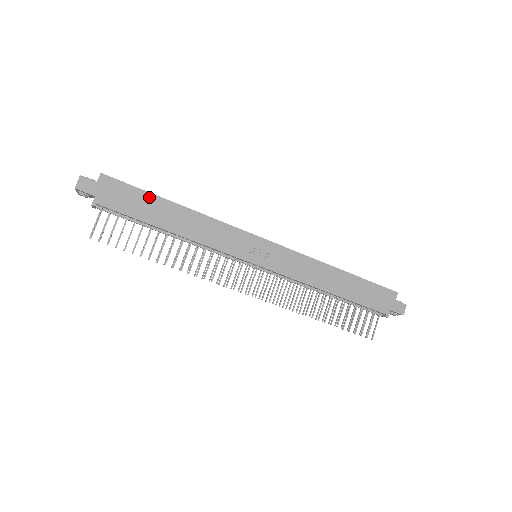
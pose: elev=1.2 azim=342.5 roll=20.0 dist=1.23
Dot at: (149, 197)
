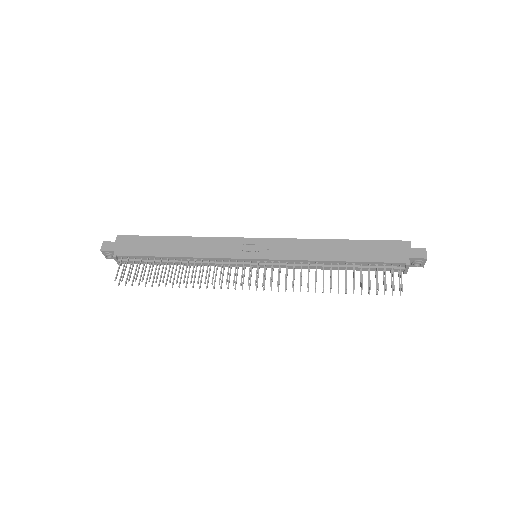
Dot at: (154, 239)
